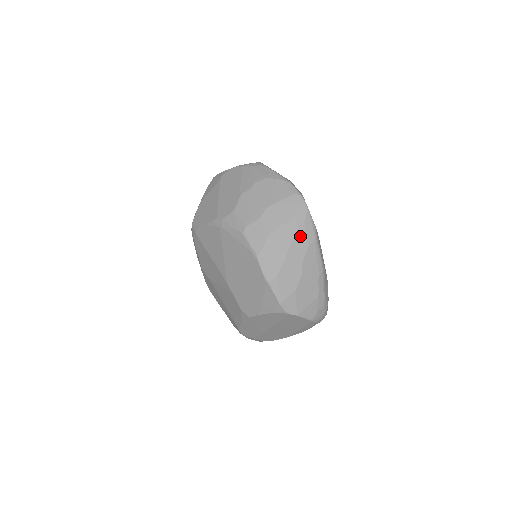
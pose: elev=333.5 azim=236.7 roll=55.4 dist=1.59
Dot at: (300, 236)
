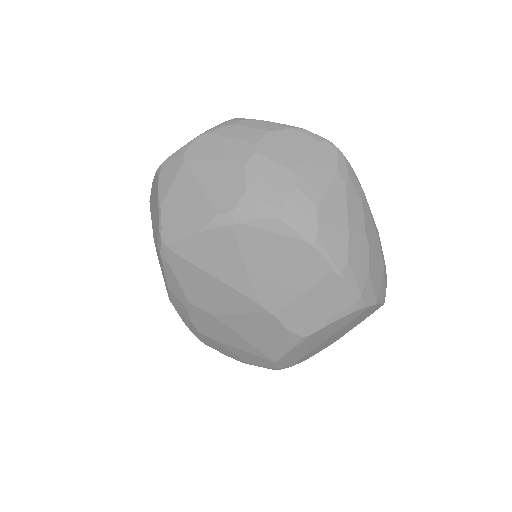
Dot at: (351, 195)
